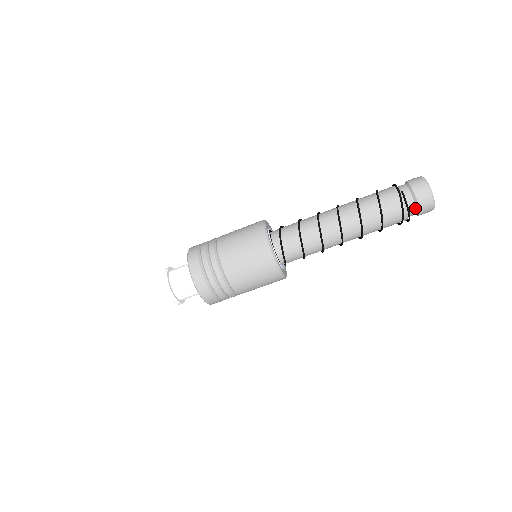
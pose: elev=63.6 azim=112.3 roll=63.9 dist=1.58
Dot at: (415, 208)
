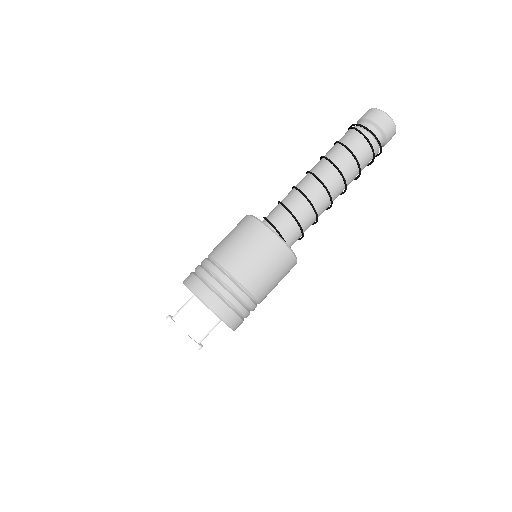
Dot at: (367, 123)
